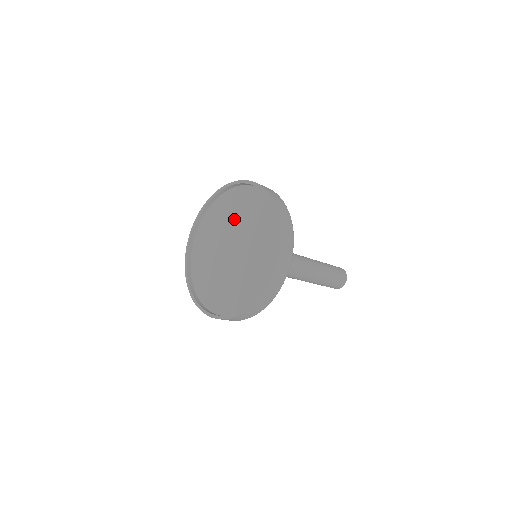
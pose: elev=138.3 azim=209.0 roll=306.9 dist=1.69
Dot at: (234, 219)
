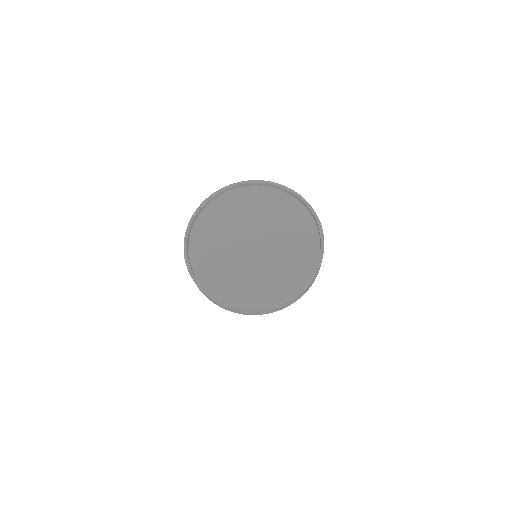
Dot at: (253, 216)
